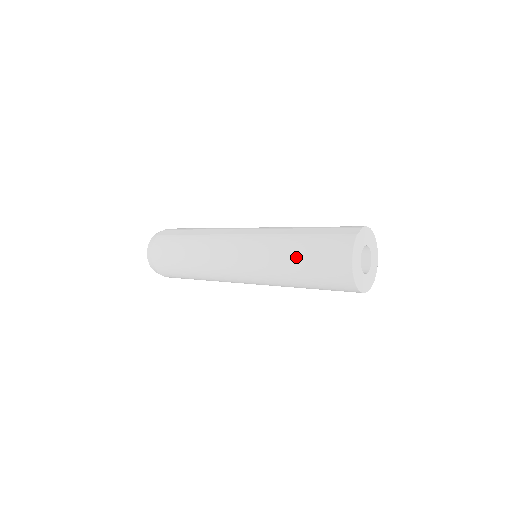
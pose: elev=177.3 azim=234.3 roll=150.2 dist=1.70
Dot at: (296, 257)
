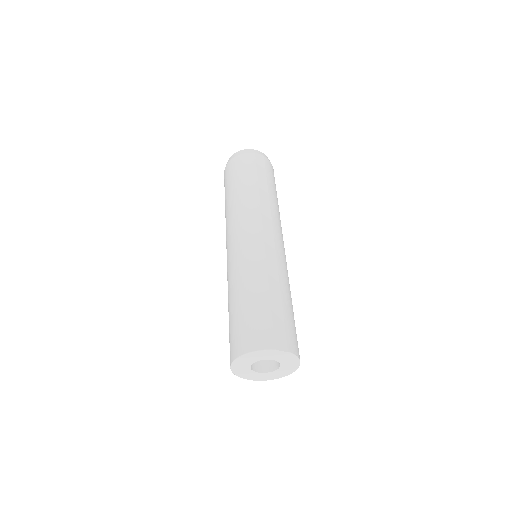
Dot at: (244, 297)
